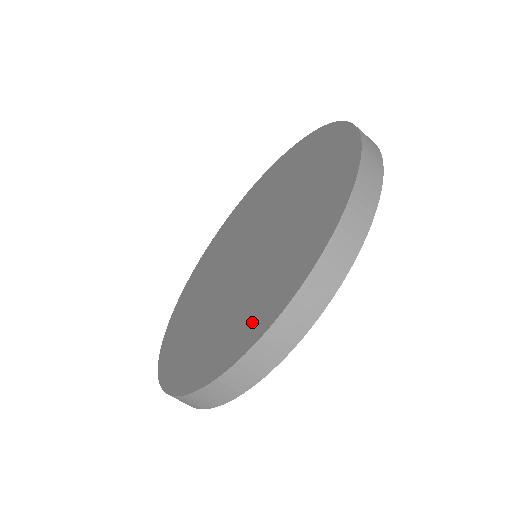
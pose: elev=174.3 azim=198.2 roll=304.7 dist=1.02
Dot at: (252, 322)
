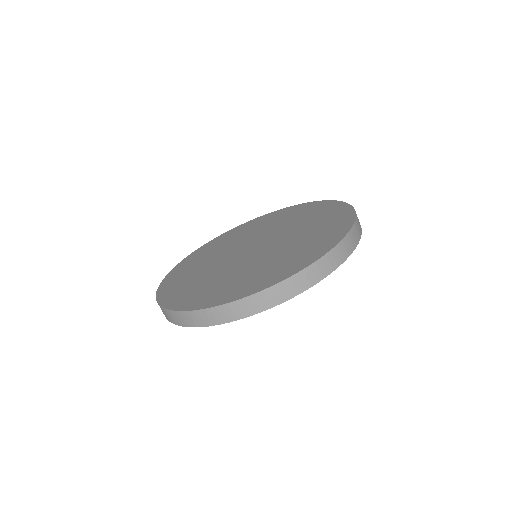
Dot at: (176, 295)
